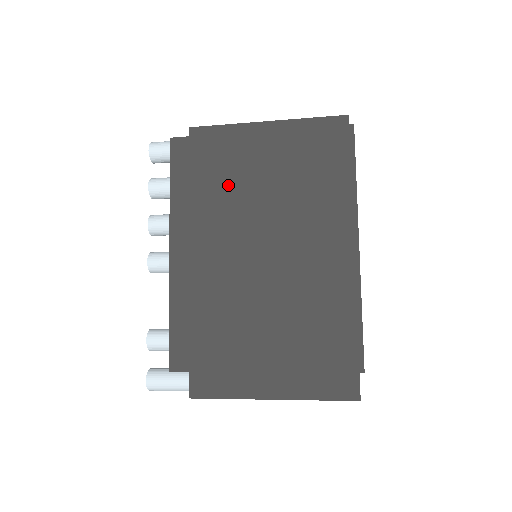
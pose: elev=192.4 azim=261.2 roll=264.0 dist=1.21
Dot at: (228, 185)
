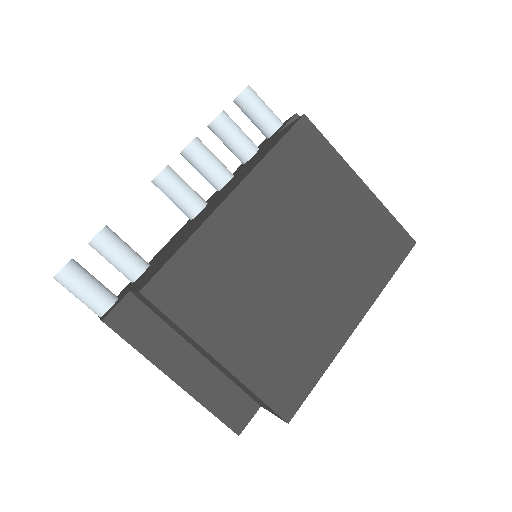
Dot at: (313, 194)
